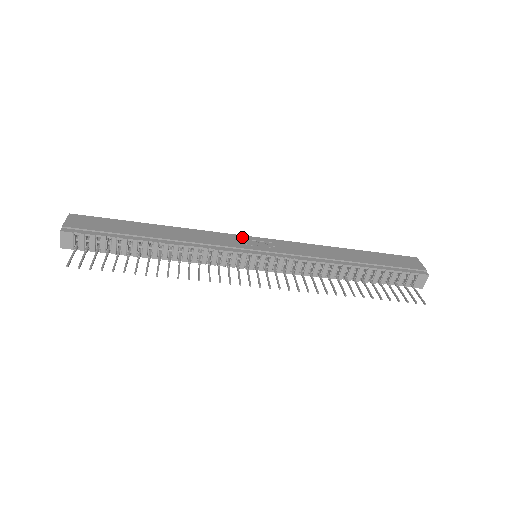
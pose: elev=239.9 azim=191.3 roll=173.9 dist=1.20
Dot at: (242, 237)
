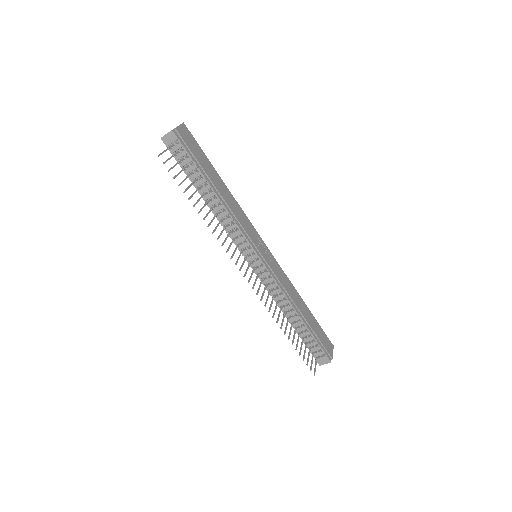
Dot at: (259, 237)
